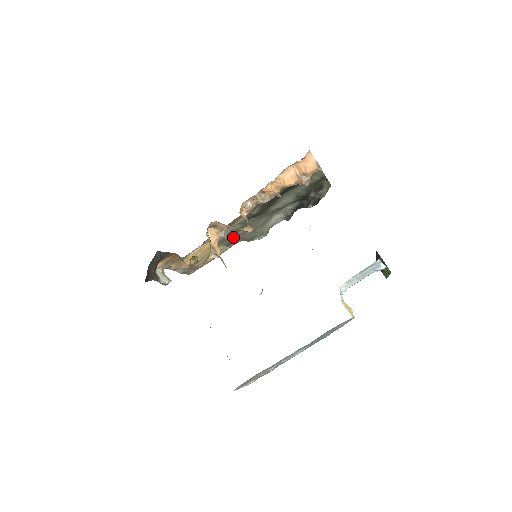
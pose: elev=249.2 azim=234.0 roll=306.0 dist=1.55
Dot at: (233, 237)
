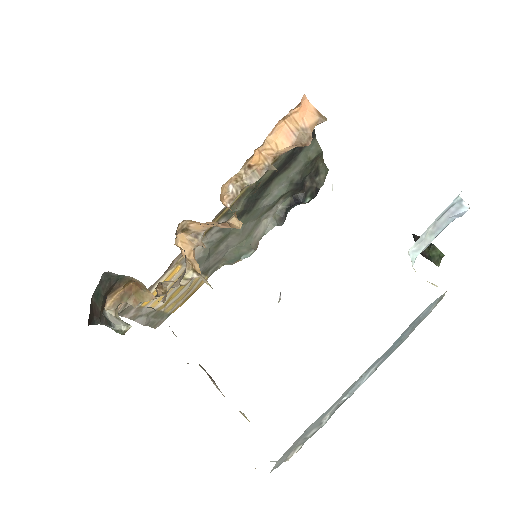
Dot at: (211, 257)
